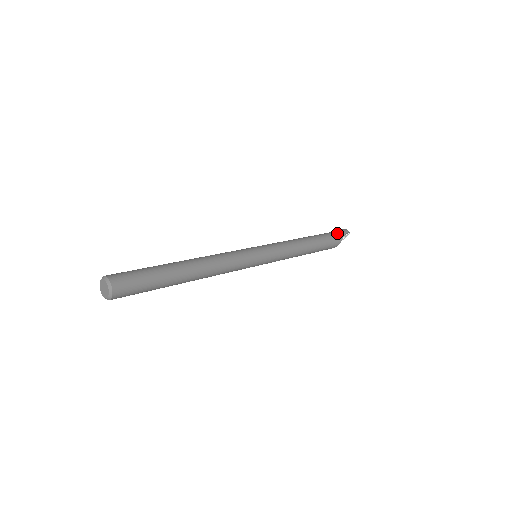
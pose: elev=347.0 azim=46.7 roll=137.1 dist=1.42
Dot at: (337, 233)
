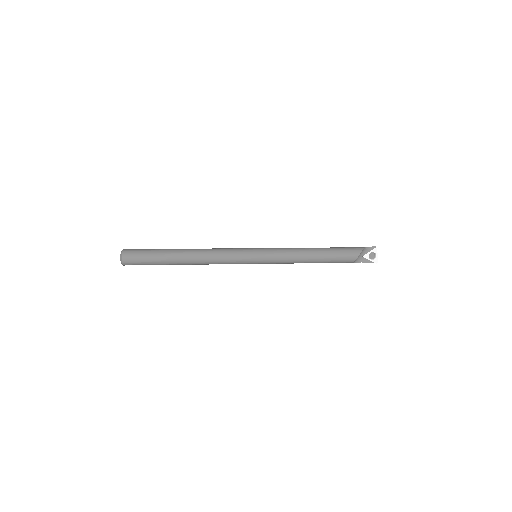
Dot at: (358, 247)
